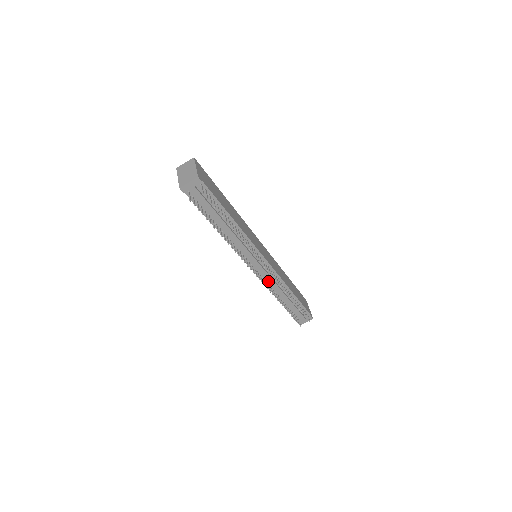
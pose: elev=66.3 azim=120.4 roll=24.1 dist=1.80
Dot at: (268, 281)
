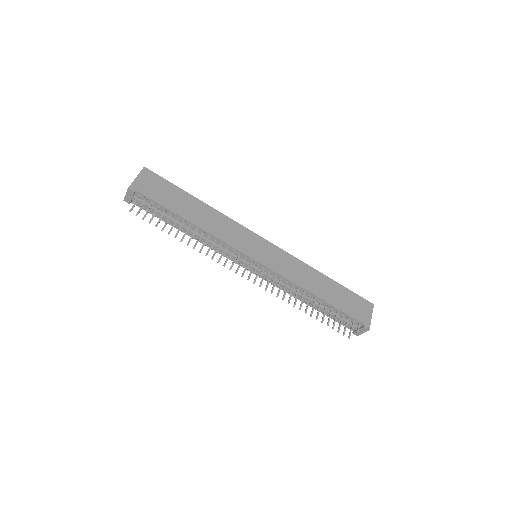
Dot at: occluded
